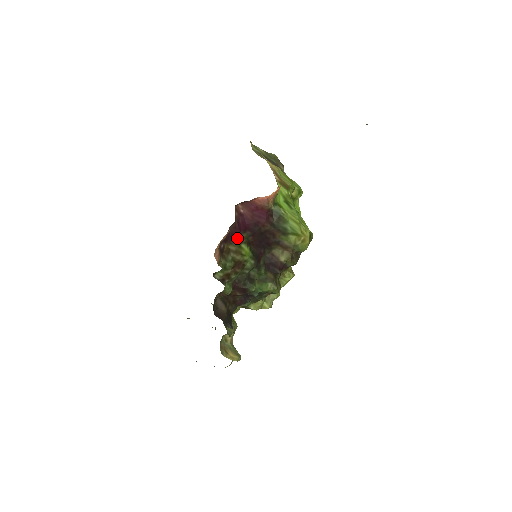
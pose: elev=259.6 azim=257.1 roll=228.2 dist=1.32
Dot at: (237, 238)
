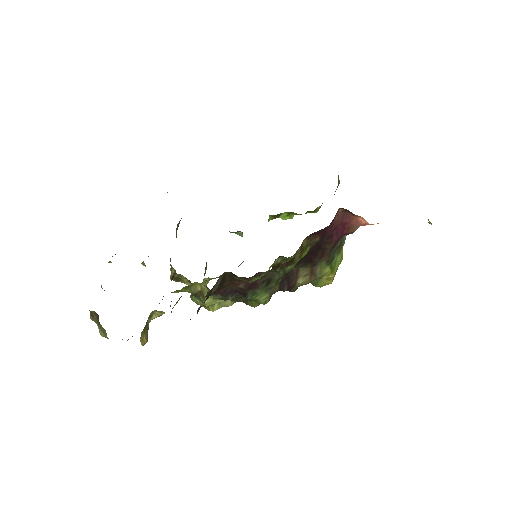
Dot at: (316, 238)
